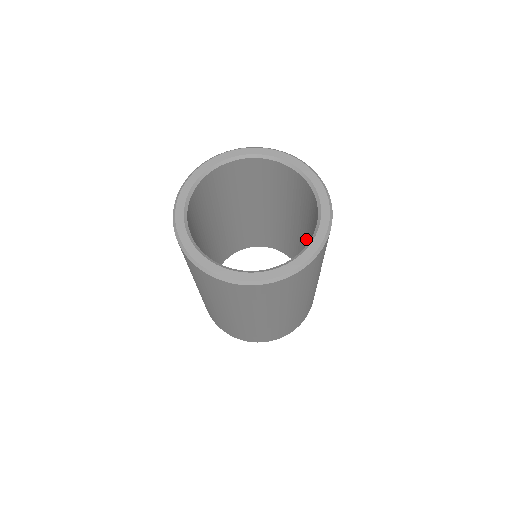
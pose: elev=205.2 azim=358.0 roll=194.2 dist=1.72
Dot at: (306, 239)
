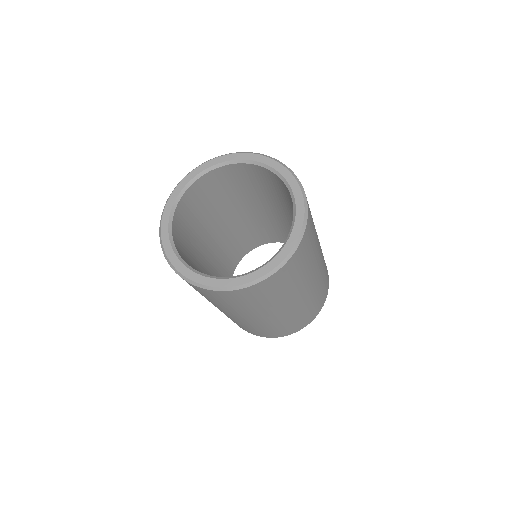
Dot at: occluded
